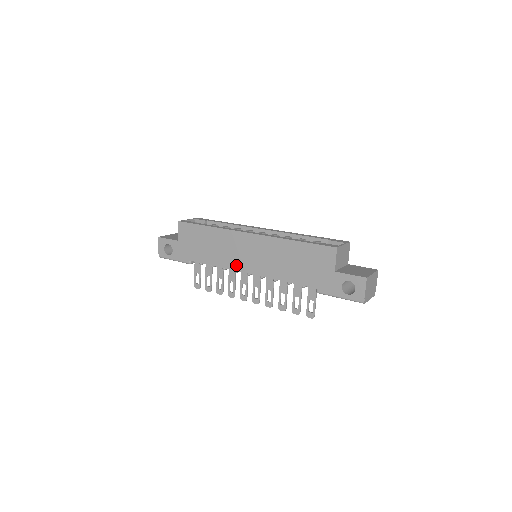
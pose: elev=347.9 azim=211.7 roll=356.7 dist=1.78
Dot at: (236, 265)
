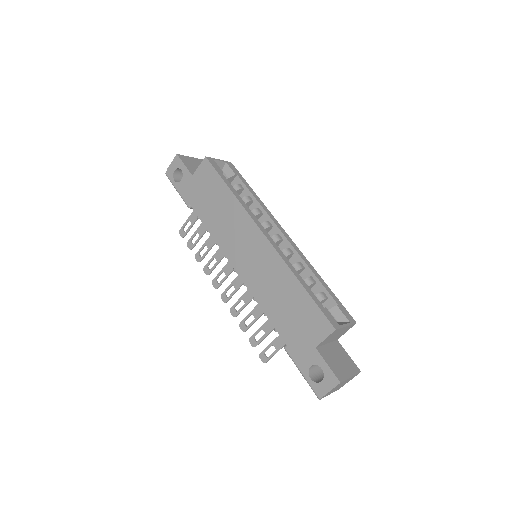
Dot at: (229, 251)
